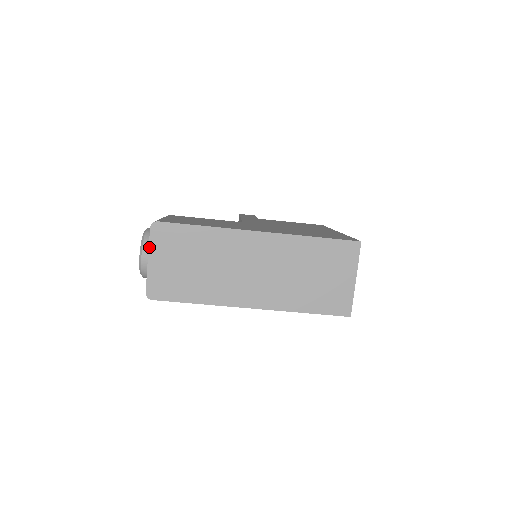
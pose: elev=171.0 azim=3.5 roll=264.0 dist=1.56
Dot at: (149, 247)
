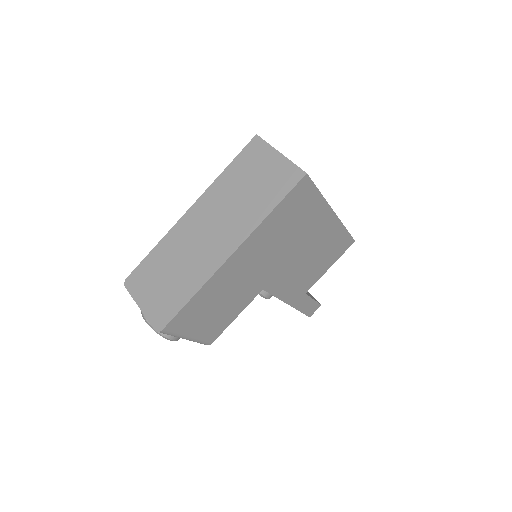
Dot at: (133, 299)
